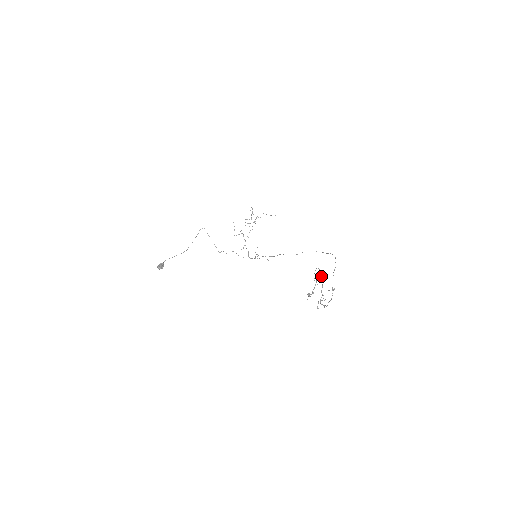
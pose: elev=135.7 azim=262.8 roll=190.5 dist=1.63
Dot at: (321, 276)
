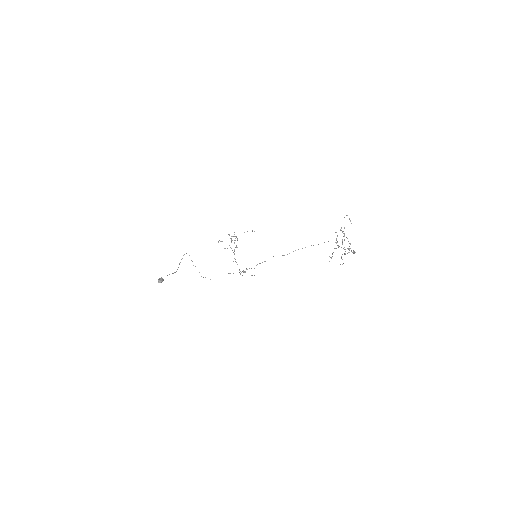
Dot at: occluded
